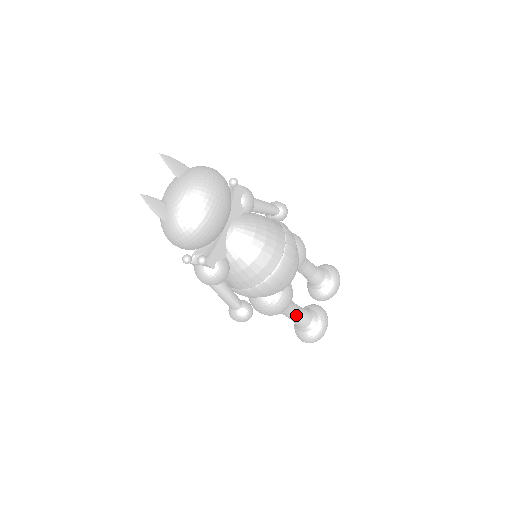
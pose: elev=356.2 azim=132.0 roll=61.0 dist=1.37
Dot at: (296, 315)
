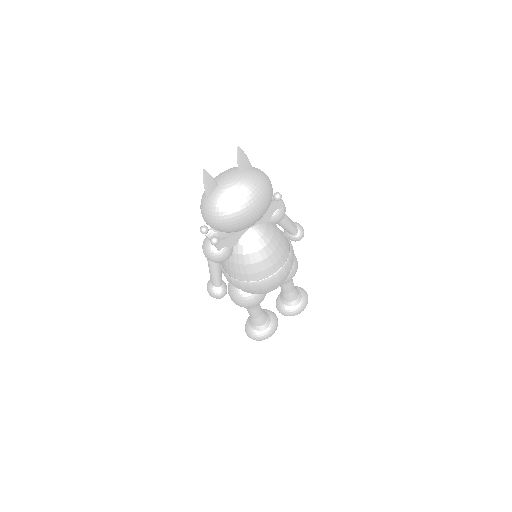
Dot at: (255, 314)
